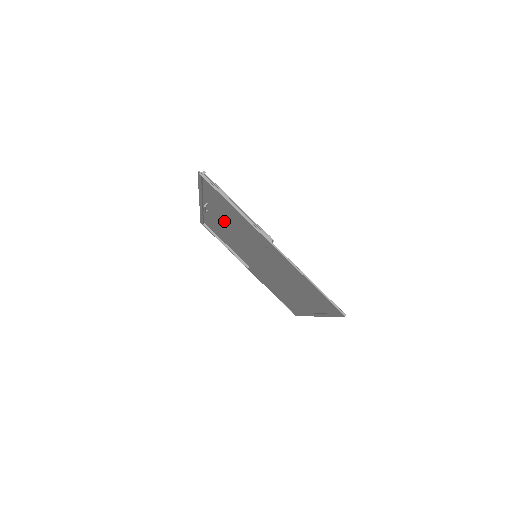
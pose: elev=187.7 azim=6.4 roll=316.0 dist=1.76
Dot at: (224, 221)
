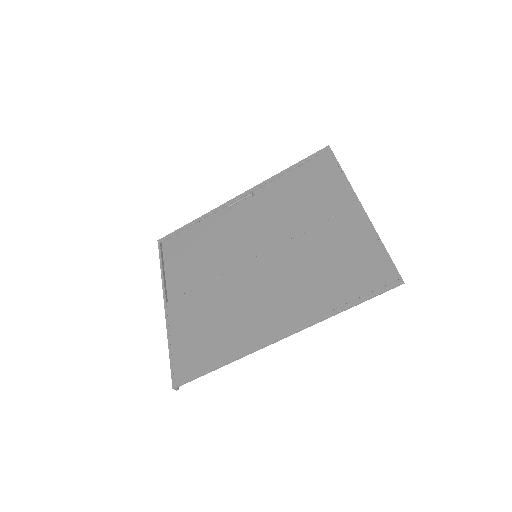
Dot at: (254, 215)
